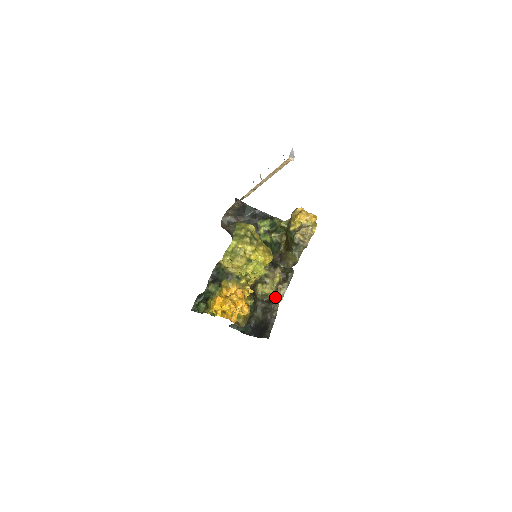
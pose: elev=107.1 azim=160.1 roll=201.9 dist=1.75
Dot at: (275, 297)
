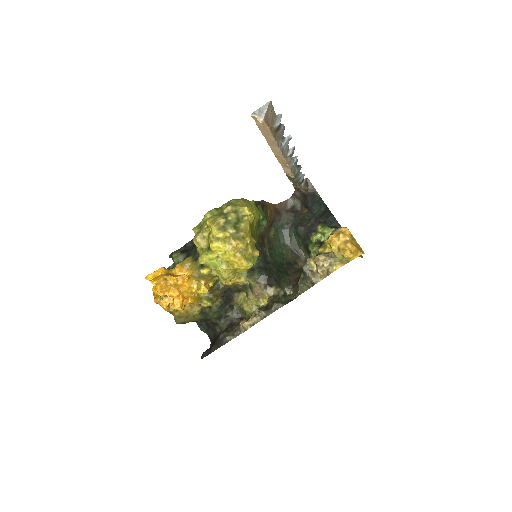
Dot at: (245, 320)
